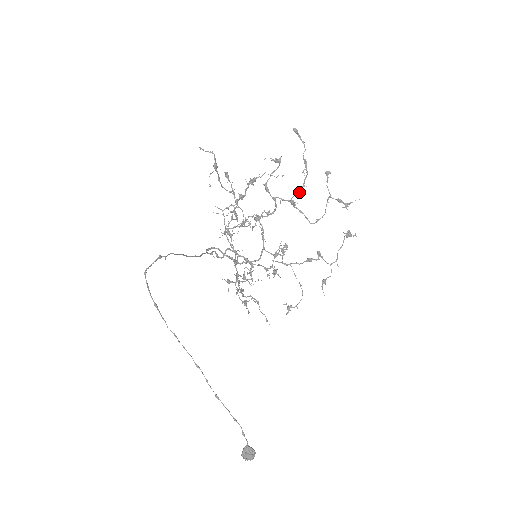
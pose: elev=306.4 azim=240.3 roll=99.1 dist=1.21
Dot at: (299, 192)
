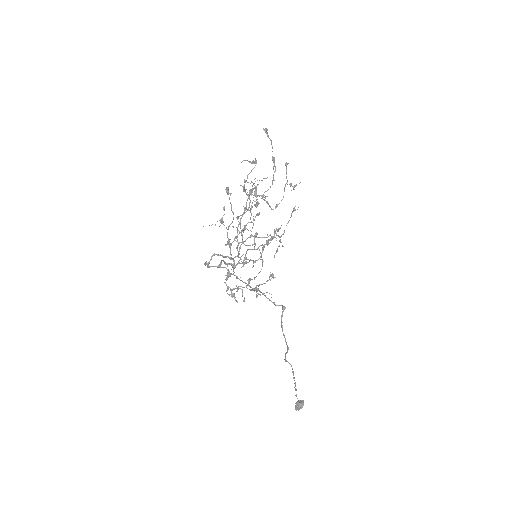
Dot at: occluded
